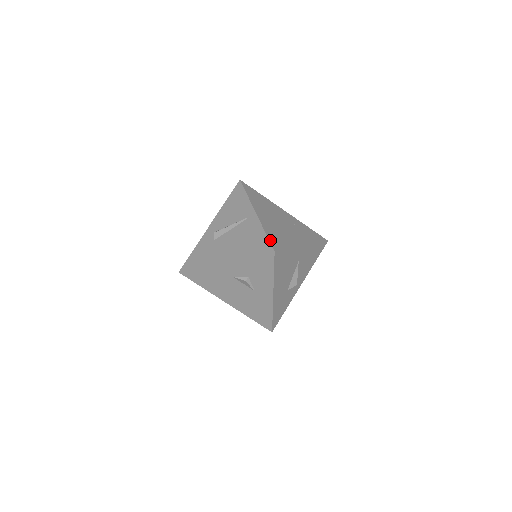
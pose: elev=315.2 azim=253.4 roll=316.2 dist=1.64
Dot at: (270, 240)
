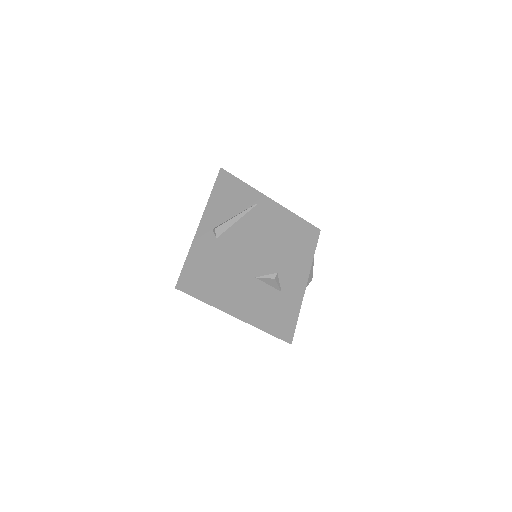
Dot at: (305, 220)
